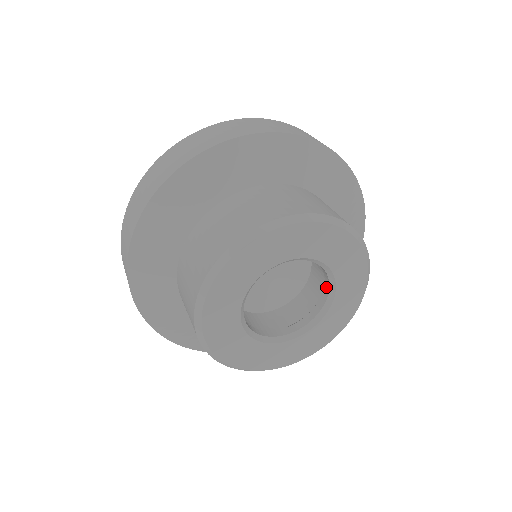
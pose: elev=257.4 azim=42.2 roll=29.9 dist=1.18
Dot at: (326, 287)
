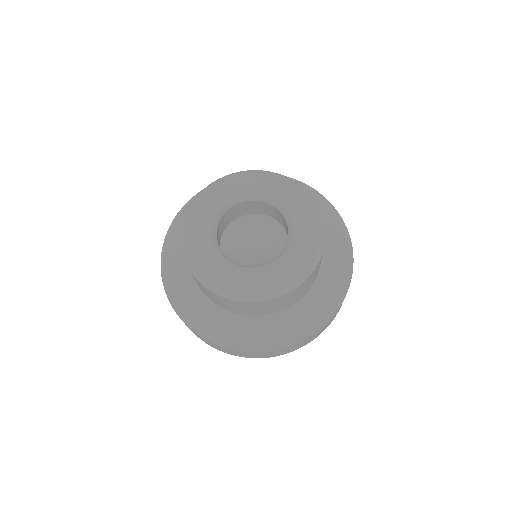
Dot at: (284, 248)
